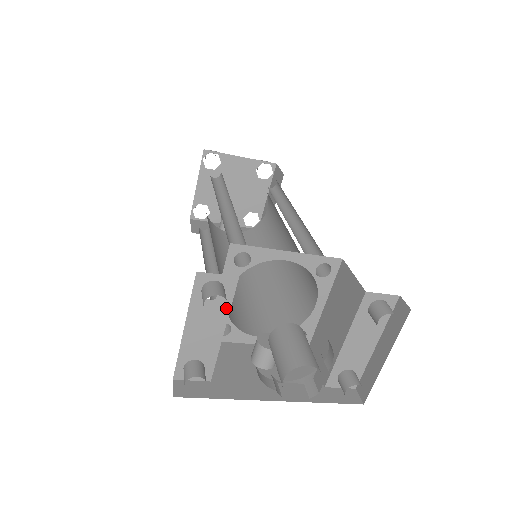
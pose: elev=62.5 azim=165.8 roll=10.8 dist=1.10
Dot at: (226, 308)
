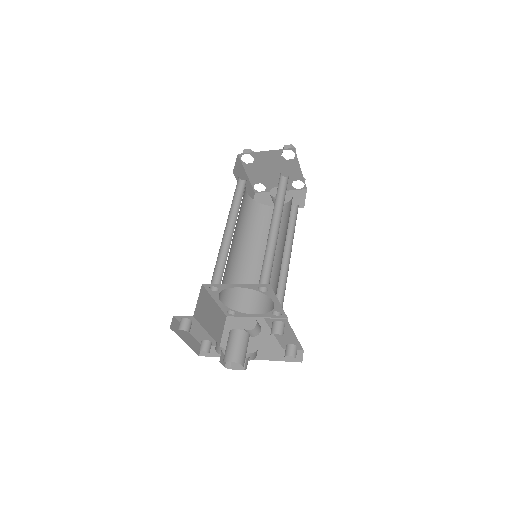
Dot at: (199, 325)
